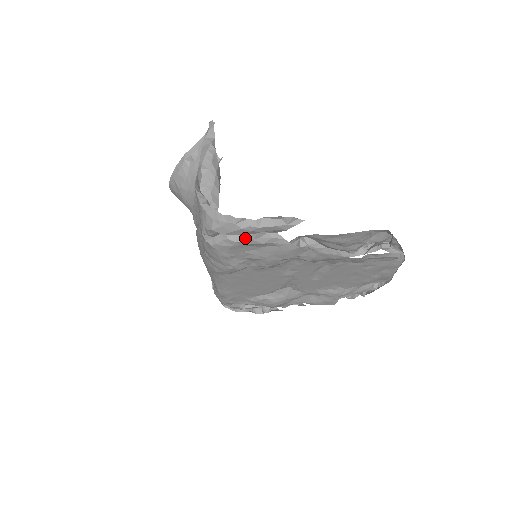
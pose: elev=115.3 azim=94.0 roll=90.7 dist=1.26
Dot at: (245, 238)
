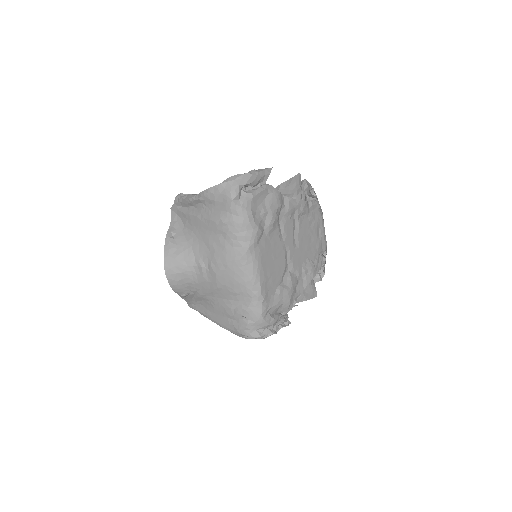
Dot at: (255, 189)
